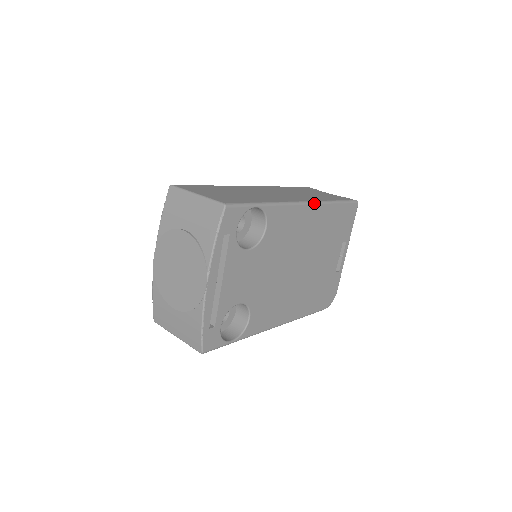
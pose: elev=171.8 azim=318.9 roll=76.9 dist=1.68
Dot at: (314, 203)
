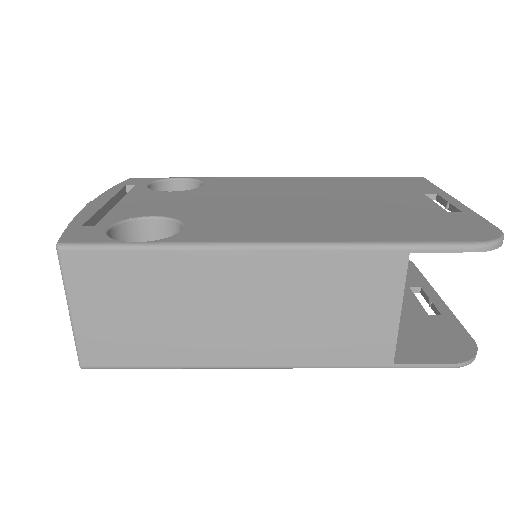
Dot at: (299, 178)
